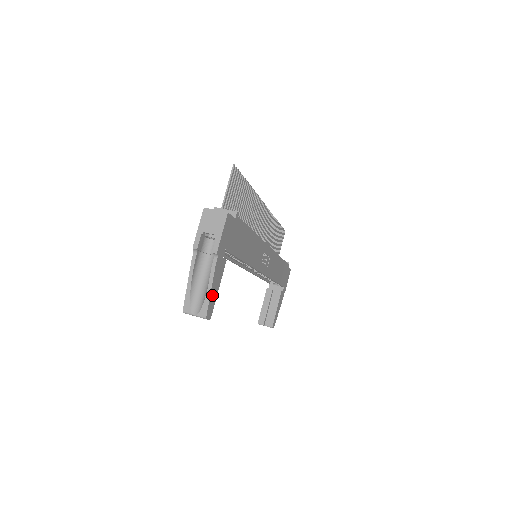
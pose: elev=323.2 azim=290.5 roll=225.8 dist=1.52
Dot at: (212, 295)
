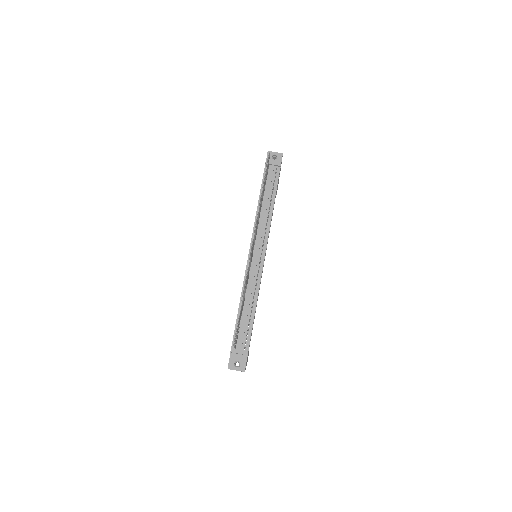
Dot at: occluded
